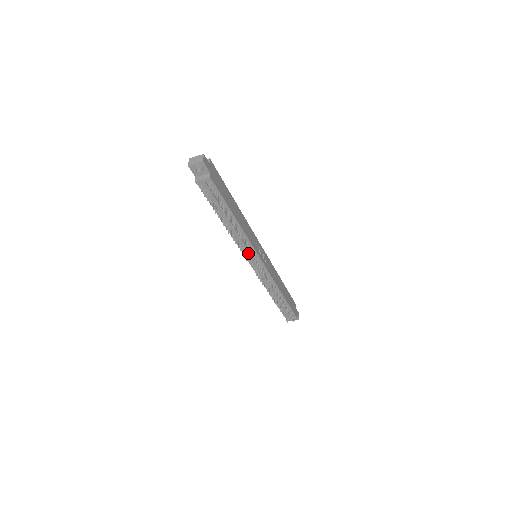
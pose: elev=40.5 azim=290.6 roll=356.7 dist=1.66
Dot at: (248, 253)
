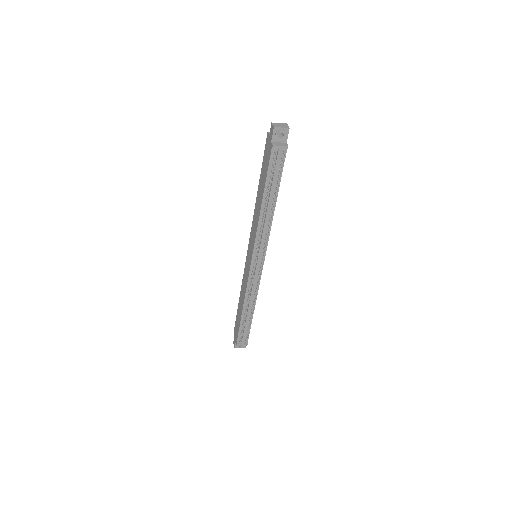
Dot at: (260, 246)
